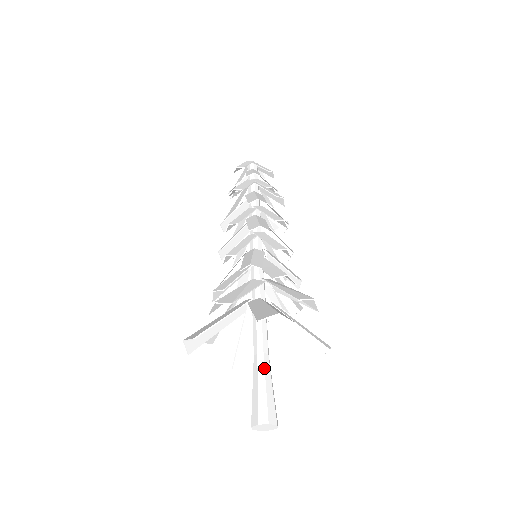
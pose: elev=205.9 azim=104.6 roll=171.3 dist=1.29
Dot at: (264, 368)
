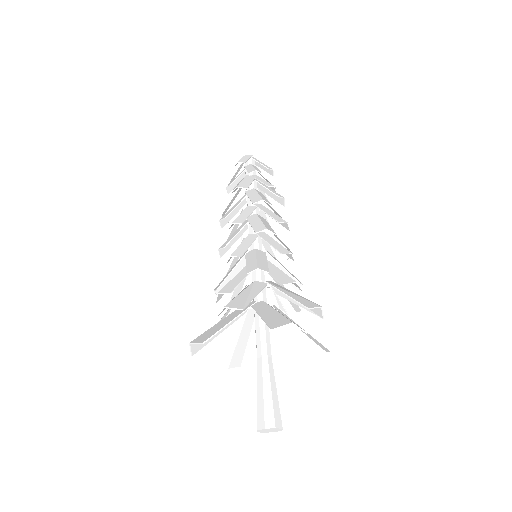
Dot at: (269, 372)
